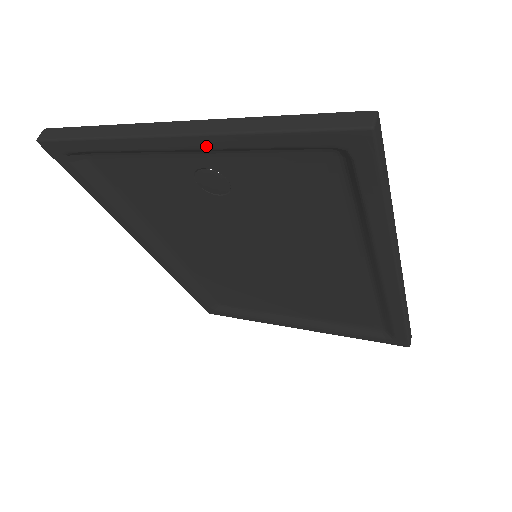
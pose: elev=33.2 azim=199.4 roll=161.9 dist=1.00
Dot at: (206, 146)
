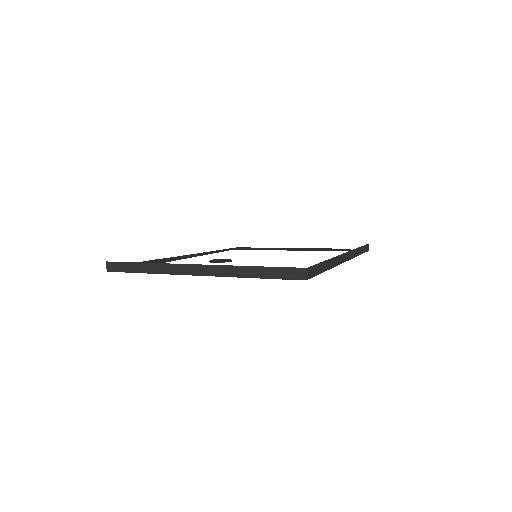
Dot at: occluded
